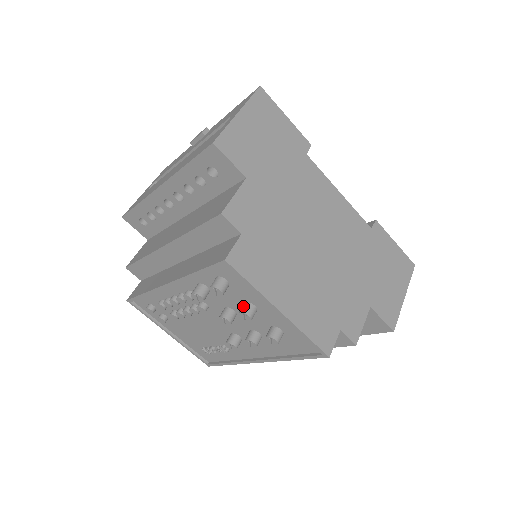
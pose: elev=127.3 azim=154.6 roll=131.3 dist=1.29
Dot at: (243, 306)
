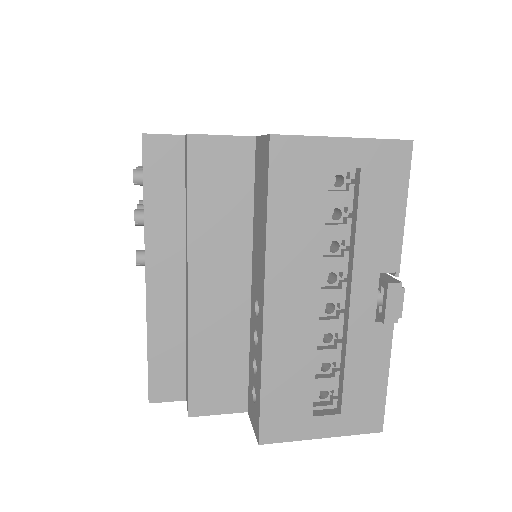
Dot at: occluded
